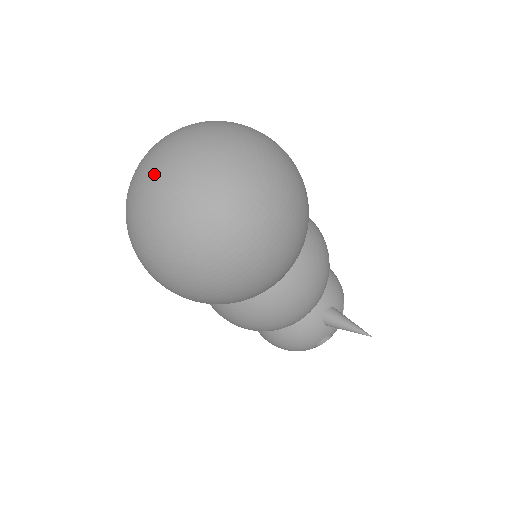
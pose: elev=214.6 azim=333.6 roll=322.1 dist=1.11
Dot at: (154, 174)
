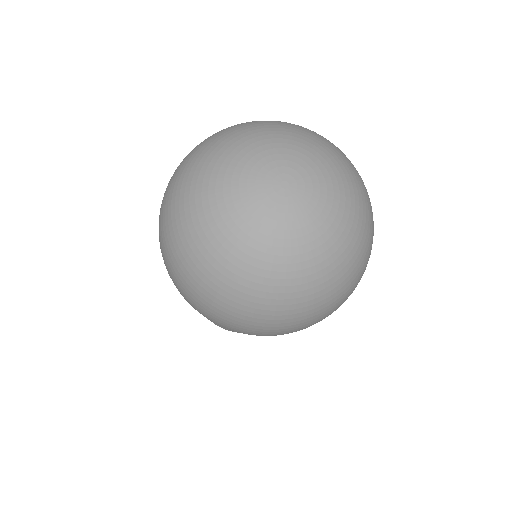
Dot at: (292, 214)
